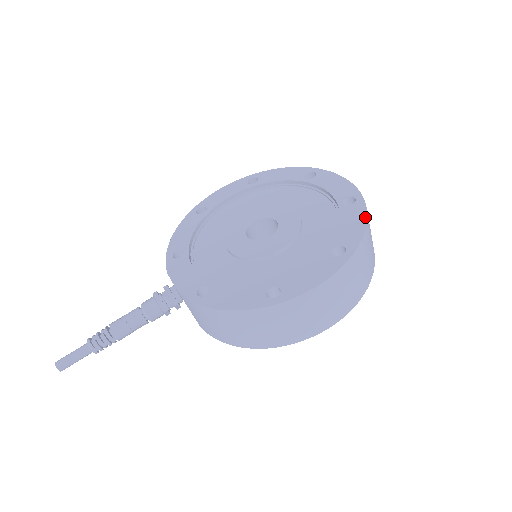
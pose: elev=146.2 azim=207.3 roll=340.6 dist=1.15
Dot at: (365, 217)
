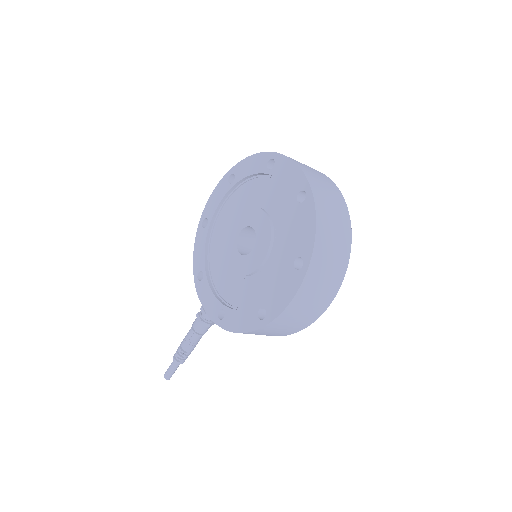
Dot at: (314, 218)
